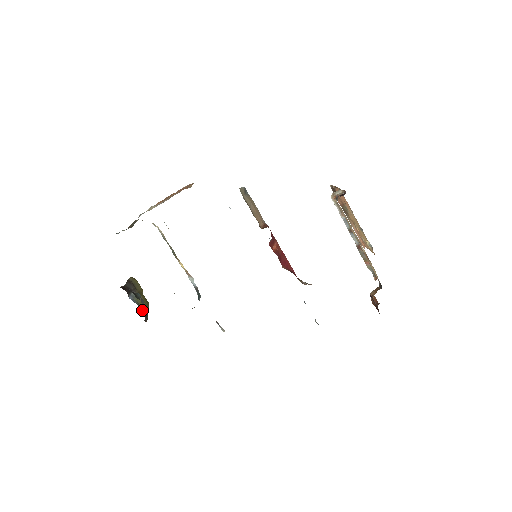
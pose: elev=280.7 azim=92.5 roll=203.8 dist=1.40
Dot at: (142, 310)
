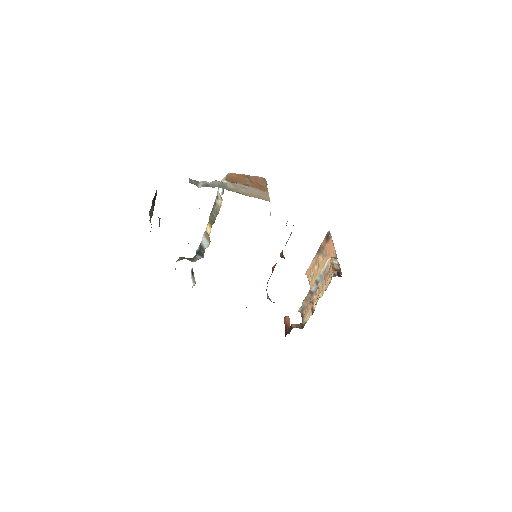
Dot at: occluded
